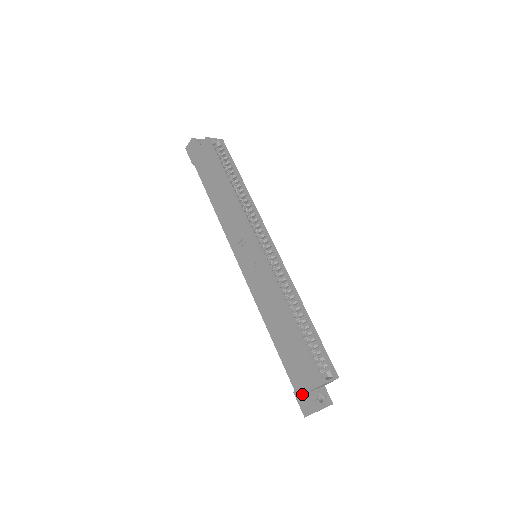
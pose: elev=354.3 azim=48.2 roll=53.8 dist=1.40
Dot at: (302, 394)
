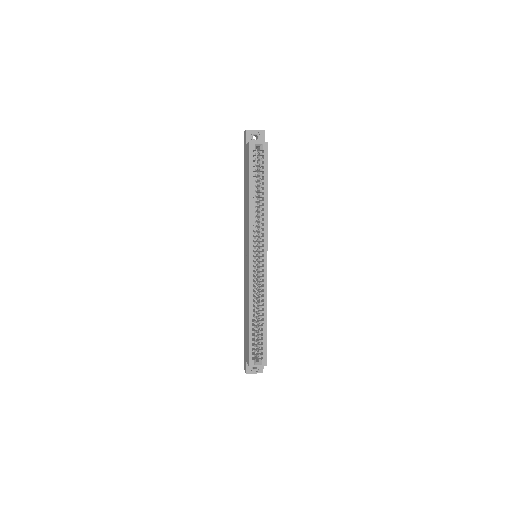
Dot at: (245, 359)
